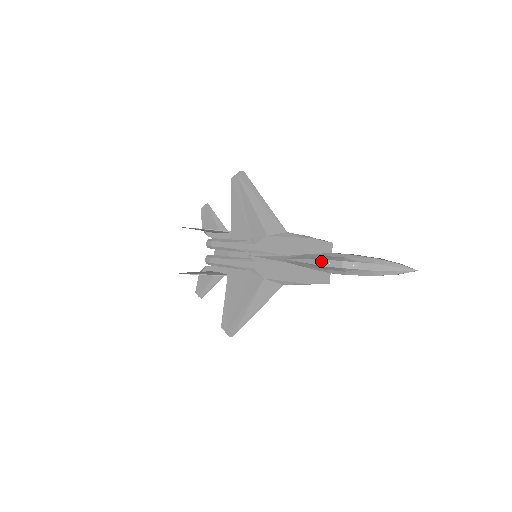
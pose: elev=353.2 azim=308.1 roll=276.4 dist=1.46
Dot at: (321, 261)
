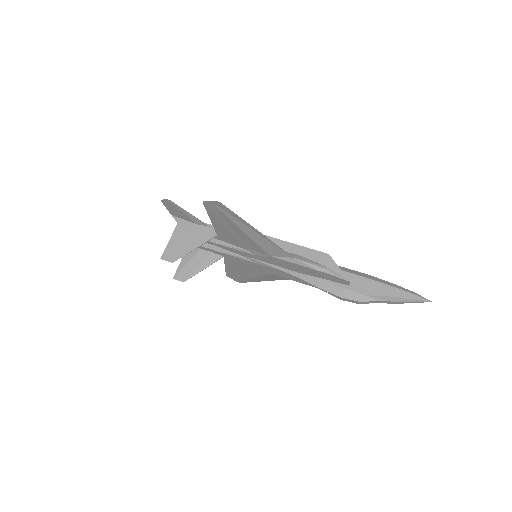
Dot at: (339, 298)
